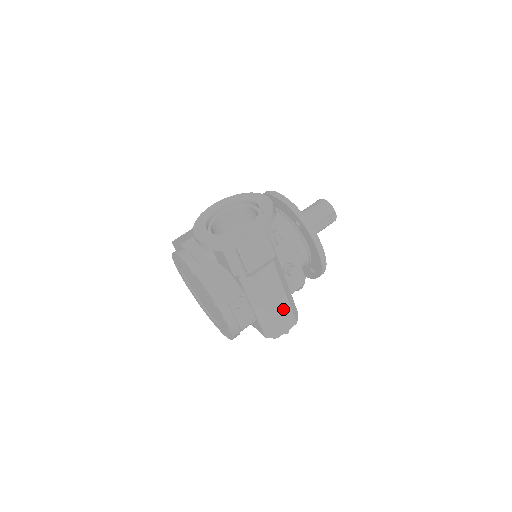
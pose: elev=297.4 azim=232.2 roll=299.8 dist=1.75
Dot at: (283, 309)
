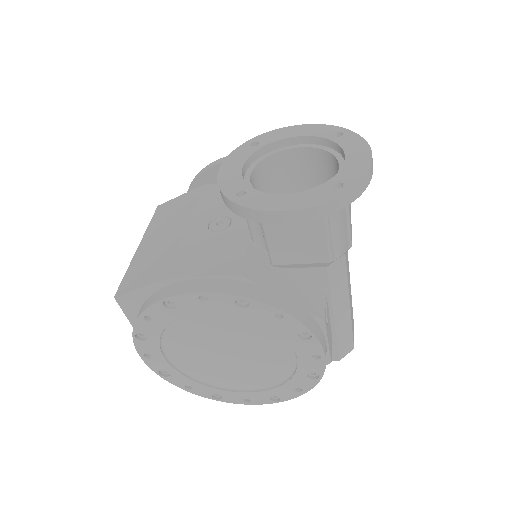
Dot at: (351, 301)
